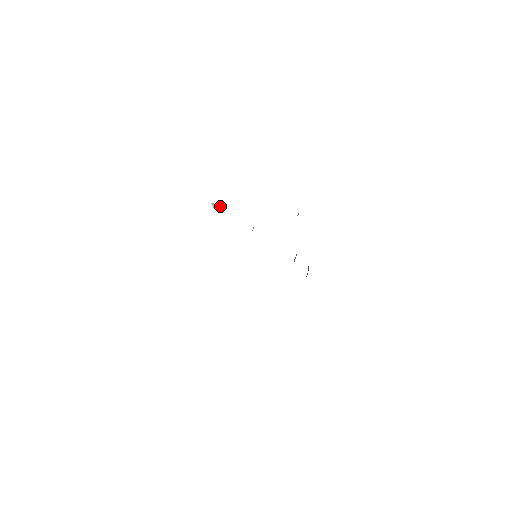
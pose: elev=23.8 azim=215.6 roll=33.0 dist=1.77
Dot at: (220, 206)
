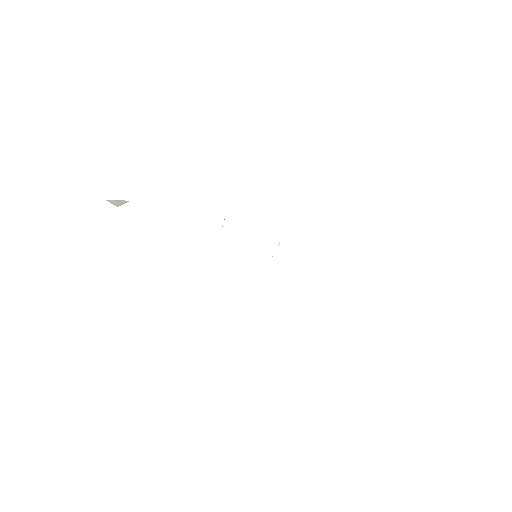
Dot at: (126, 201)
